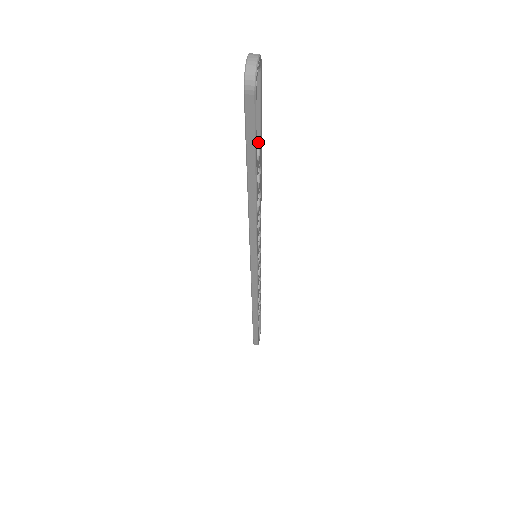
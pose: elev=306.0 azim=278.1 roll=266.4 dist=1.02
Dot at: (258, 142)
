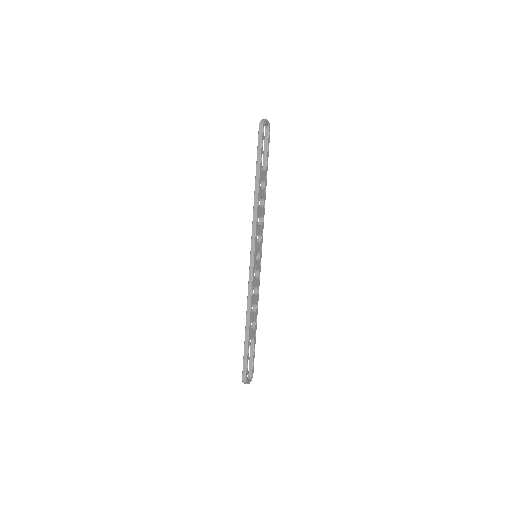
Dot at: (265, 167)
